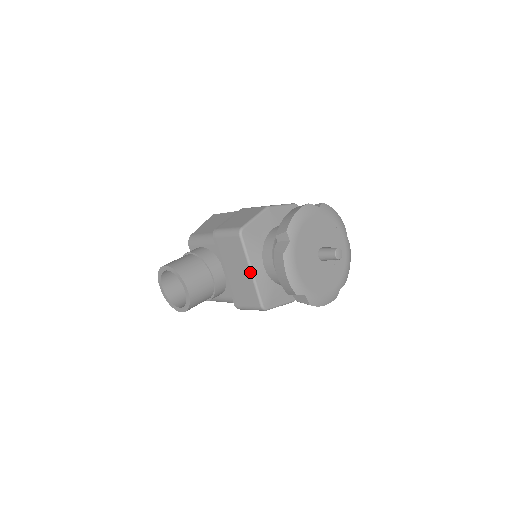
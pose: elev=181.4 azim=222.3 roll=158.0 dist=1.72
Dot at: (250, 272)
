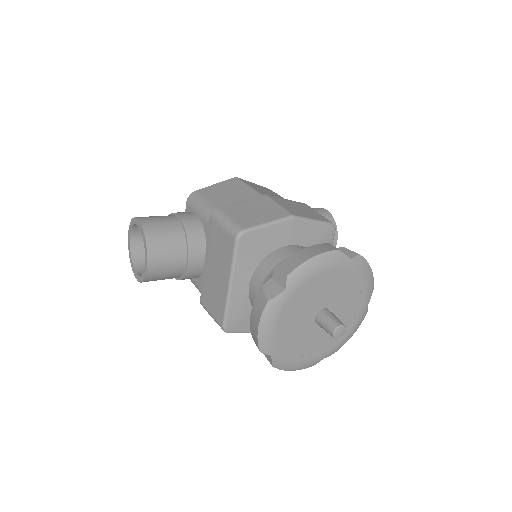
Dot at: (228, 285)
